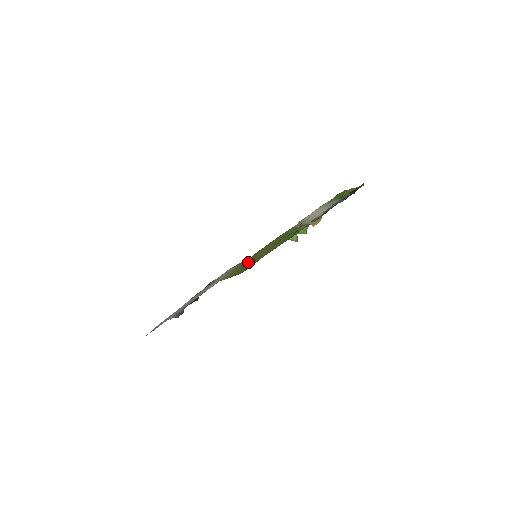
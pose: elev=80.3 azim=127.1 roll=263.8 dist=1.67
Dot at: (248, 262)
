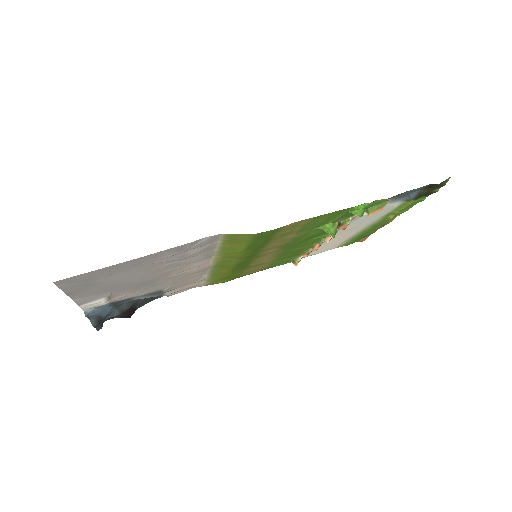
Dot at: (239, 264)
